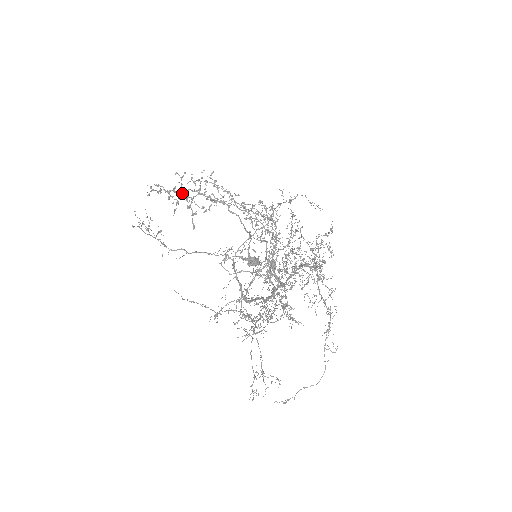
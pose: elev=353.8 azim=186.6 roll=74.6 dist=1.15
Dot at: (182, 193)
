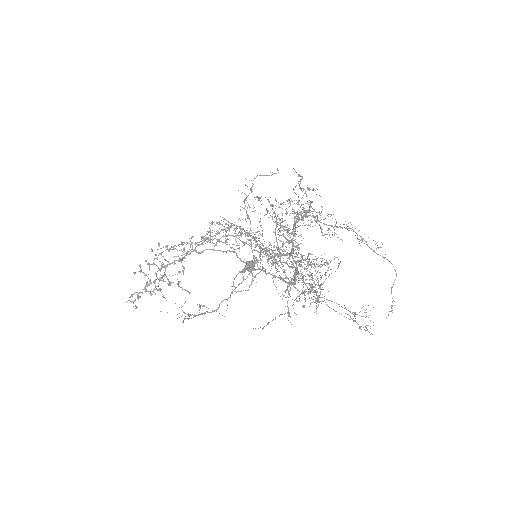
Dot at: (154, 281)
